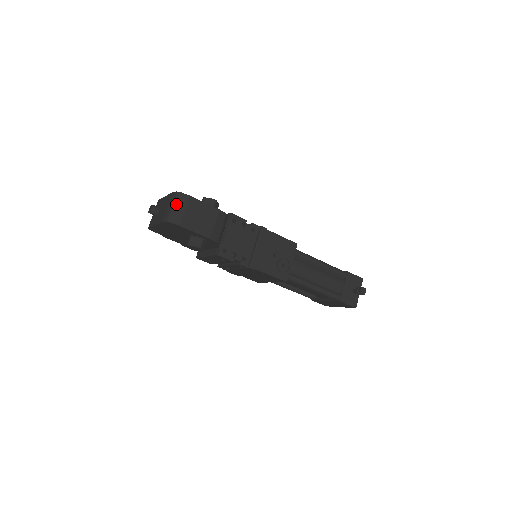
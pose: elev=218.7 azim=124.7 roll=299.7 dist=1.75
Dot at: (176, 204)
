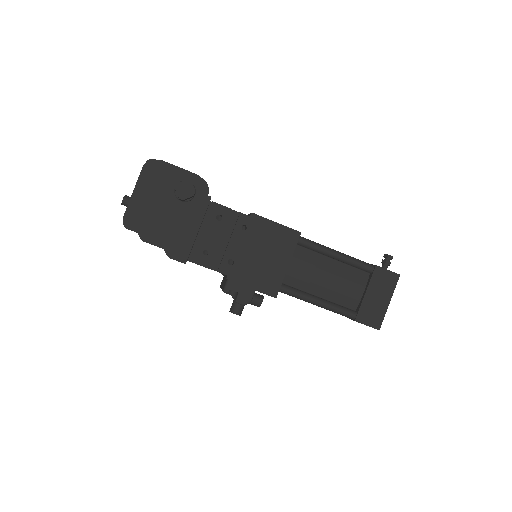
Dot at: occluded
